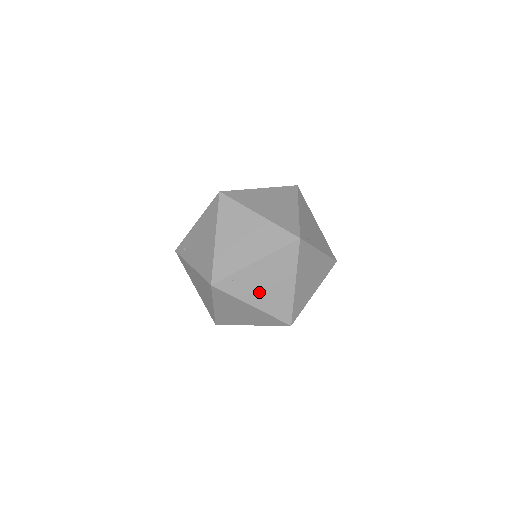
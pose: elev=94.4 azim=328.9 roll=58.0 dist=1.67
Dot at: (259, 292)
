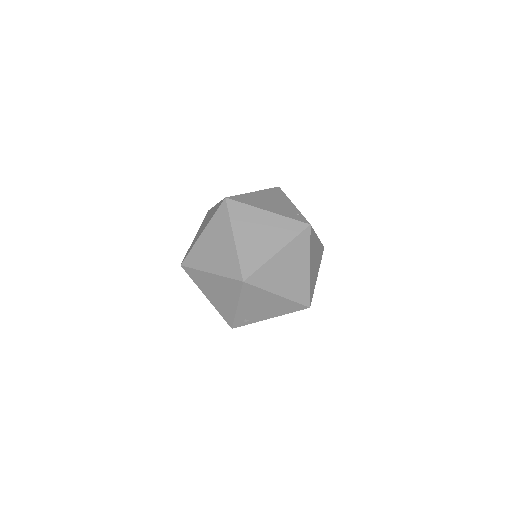
Dot at: (316, 269)
